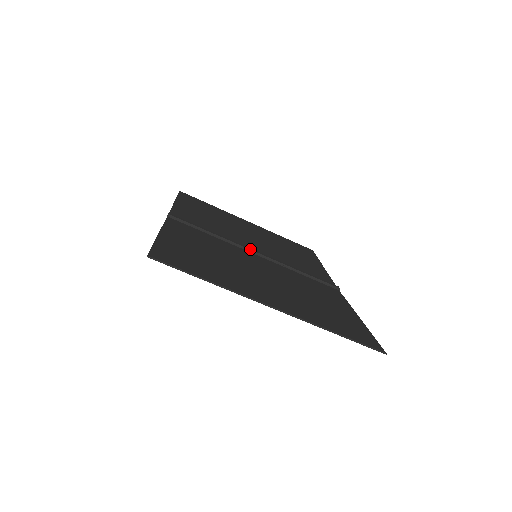
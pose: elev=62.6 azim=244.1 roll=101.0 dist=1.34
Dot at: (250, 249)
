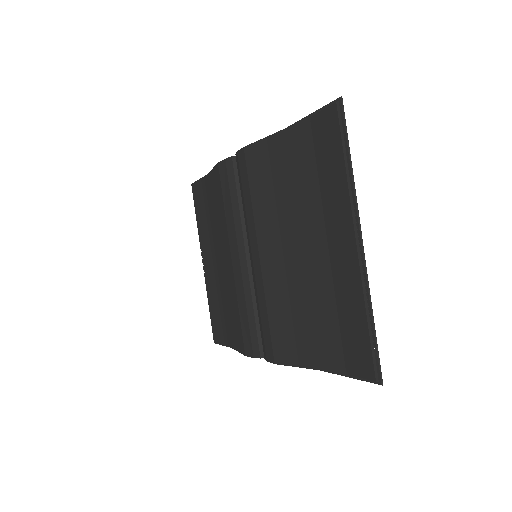
Dot at: occluded
